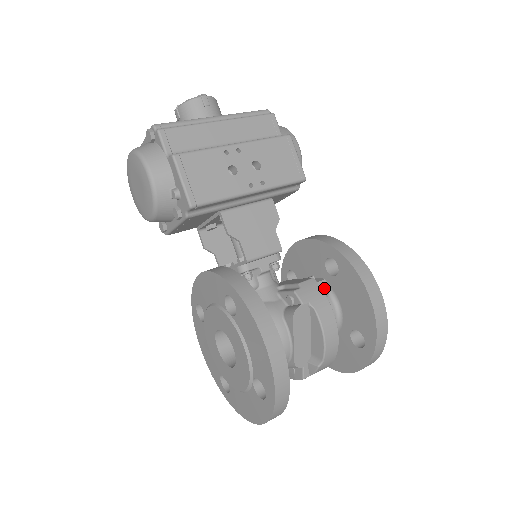
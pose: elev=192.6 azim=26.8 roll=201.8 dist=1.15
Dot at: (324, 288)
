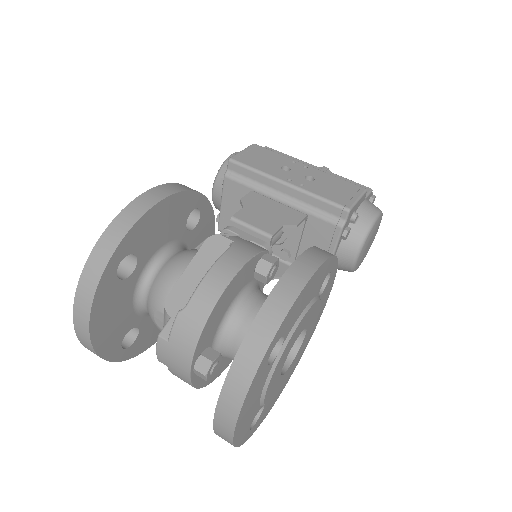
Dot at: (268, 259)
